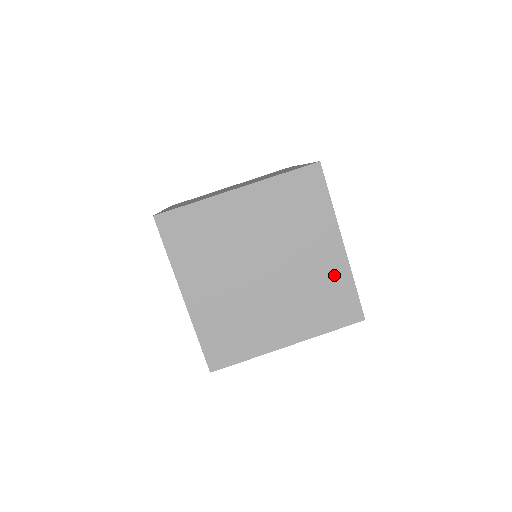
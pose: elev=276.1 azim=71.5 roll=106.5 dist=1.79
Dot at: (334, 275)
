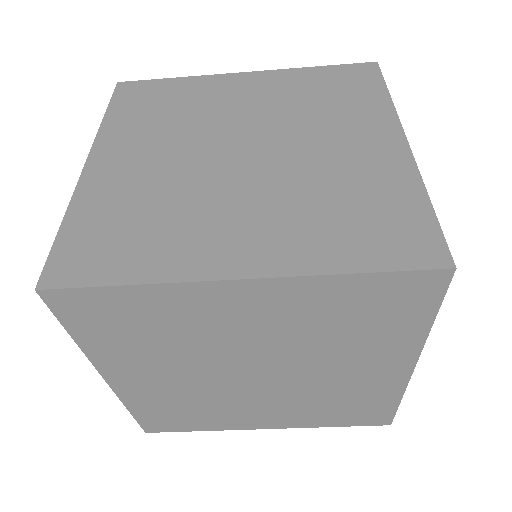
Dot at: (374, 391)
